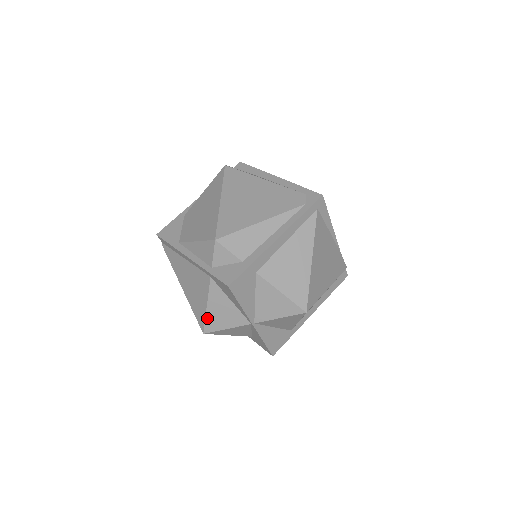
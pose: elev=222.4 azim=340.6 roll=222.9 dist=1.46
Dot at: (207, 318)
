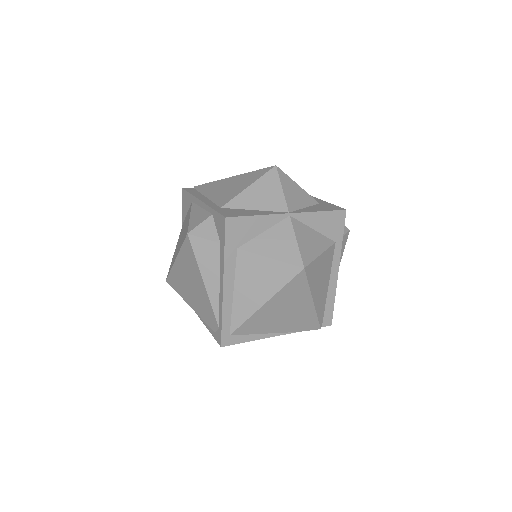
Dot at: occluded
